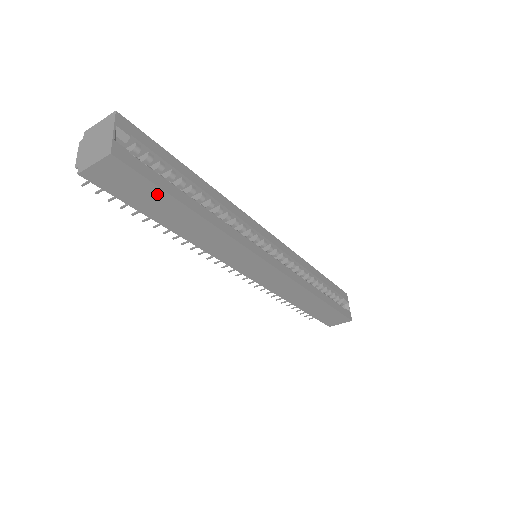
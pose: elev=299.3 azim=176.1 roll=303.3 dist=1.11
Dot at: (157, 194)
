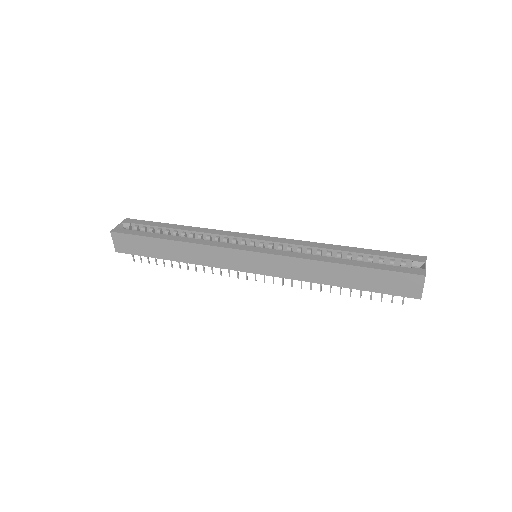
Dot at: (143, 240)
